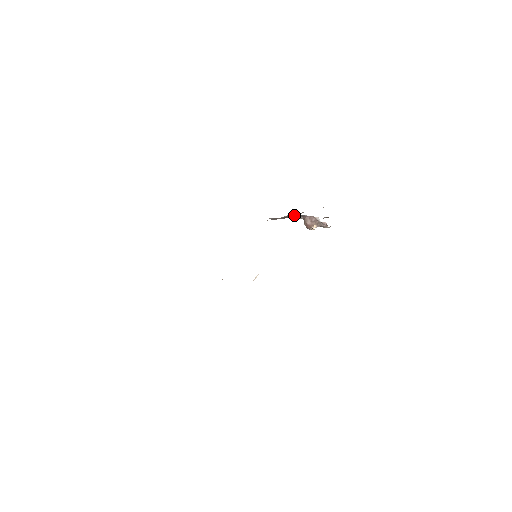
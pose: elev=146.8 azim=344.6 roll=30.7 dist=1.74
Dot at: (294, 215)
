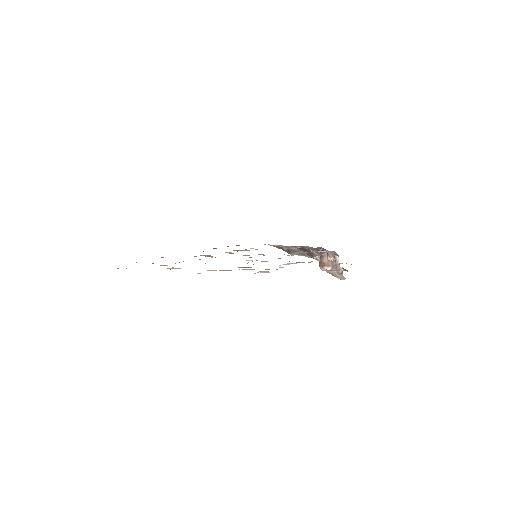
Dot at: (312, 250)
